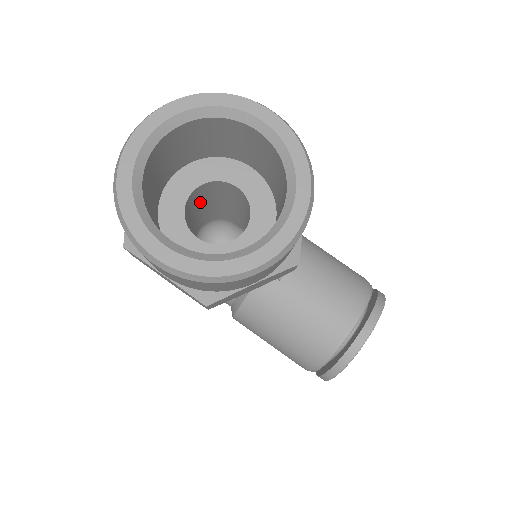
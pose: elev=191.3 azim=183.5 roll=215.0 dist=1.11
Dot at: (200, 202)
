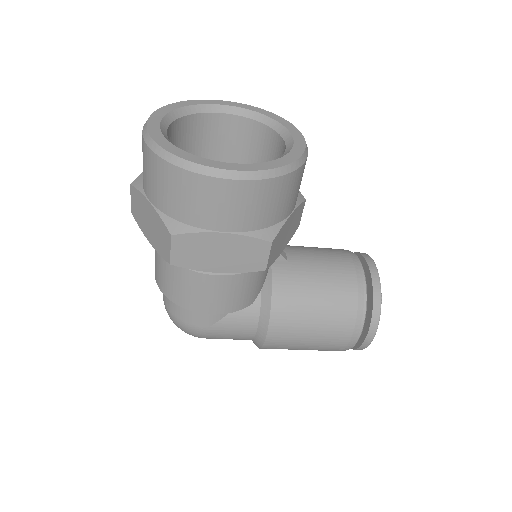
Dot at: occluded
